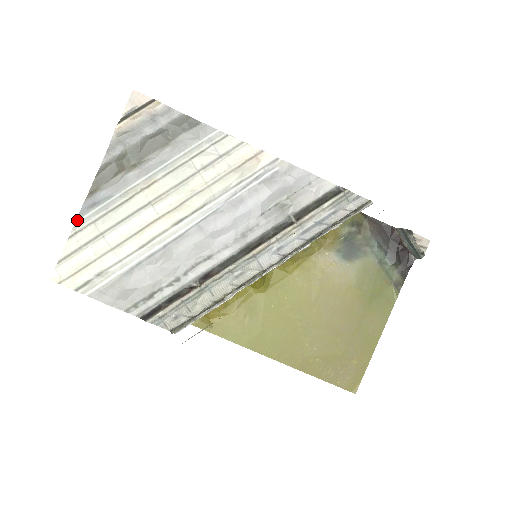
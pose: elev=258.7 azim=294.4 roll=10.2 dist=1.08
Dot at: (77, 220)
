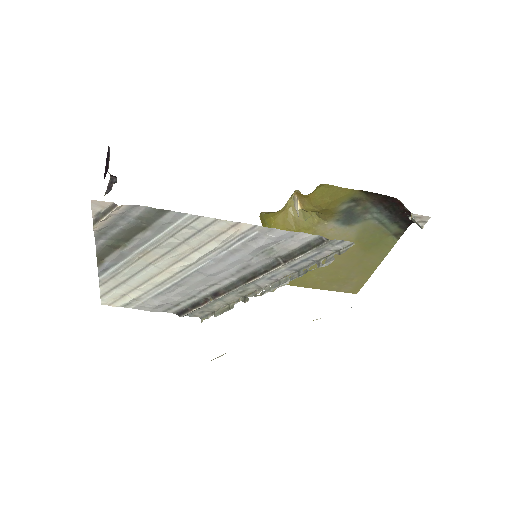
Dot at: (99, 278)
